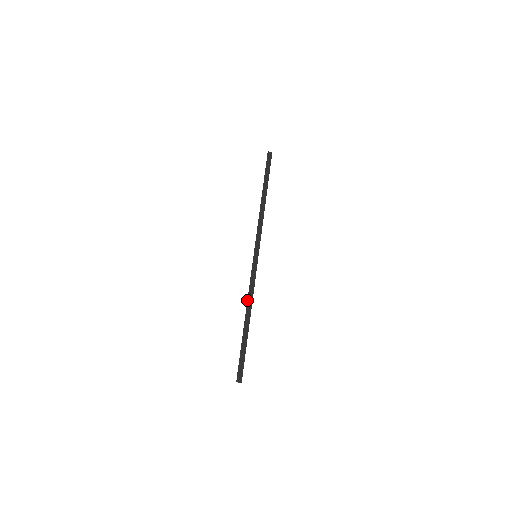
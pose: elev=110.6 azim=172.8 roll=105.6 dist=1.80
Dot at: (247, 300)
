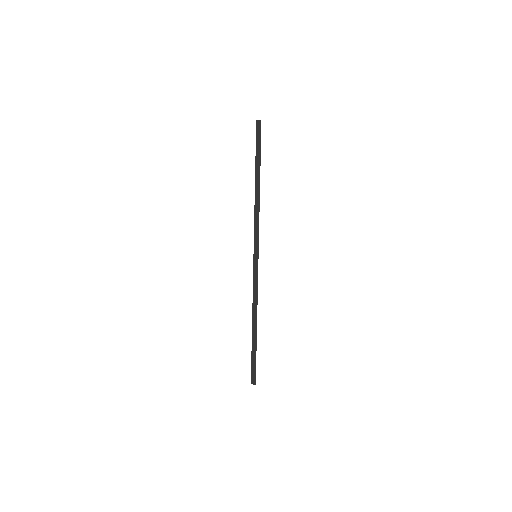
Dot at: (252, 305)
